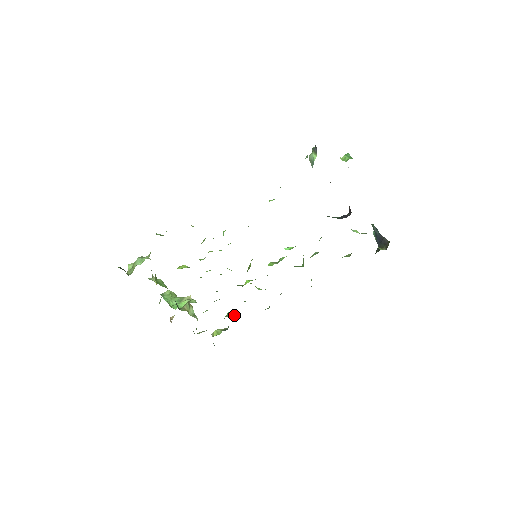
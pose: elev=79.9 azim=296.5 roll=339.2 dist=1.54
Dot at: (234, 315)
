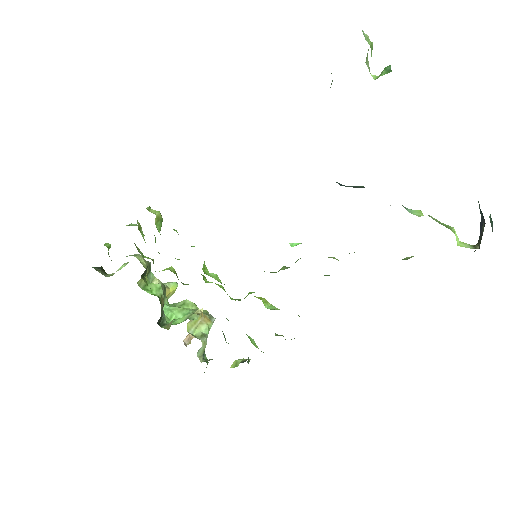
Dot at: (253, 342)
